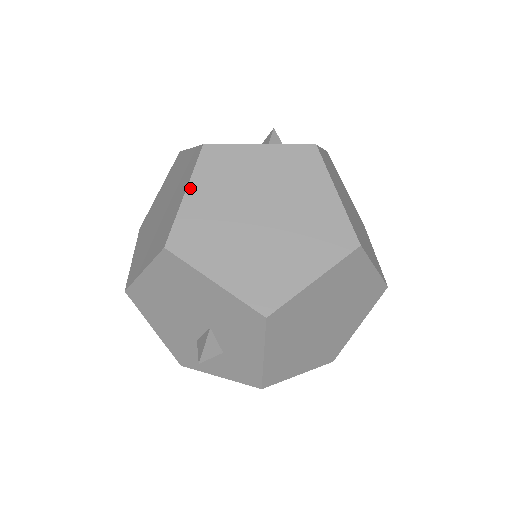
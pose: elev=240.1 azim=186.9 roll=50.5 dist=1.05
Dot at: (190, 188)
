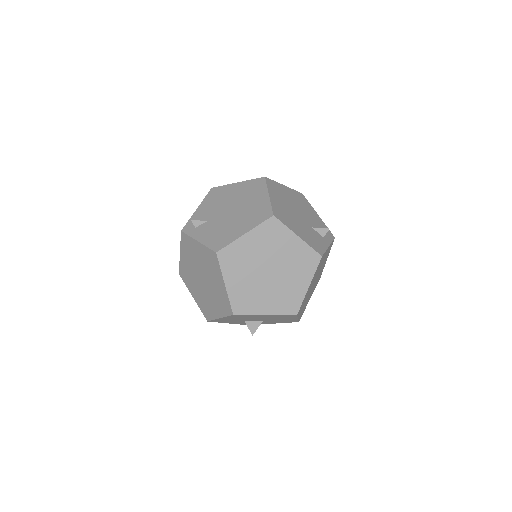
Dot at: (311, 282)
